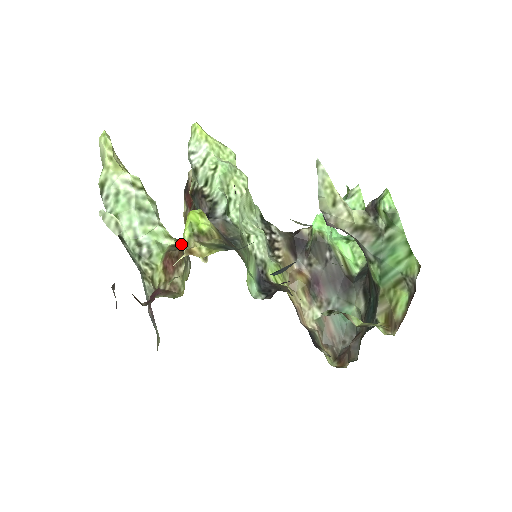
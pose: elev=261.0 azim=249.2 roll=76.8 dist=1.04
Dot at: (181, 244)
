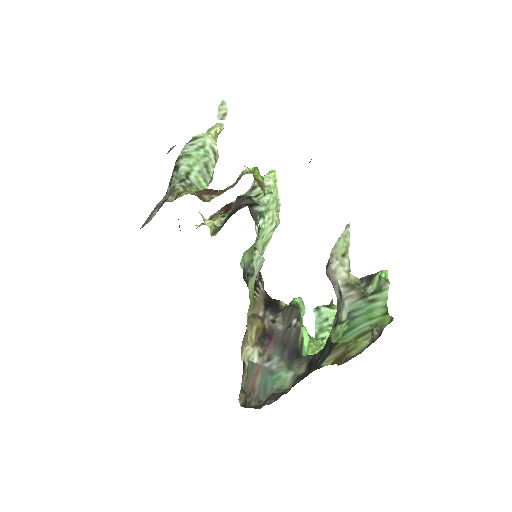
Dot at: occluded
